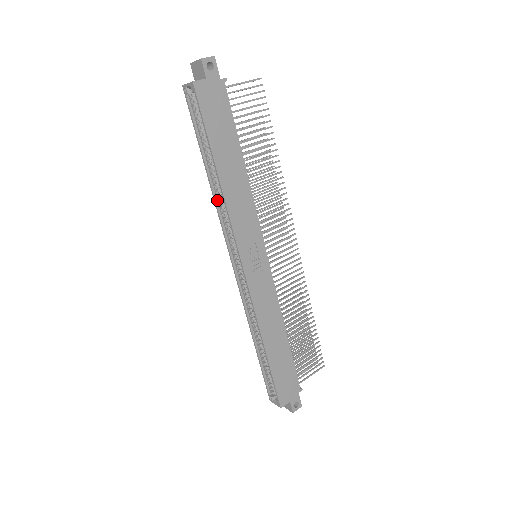
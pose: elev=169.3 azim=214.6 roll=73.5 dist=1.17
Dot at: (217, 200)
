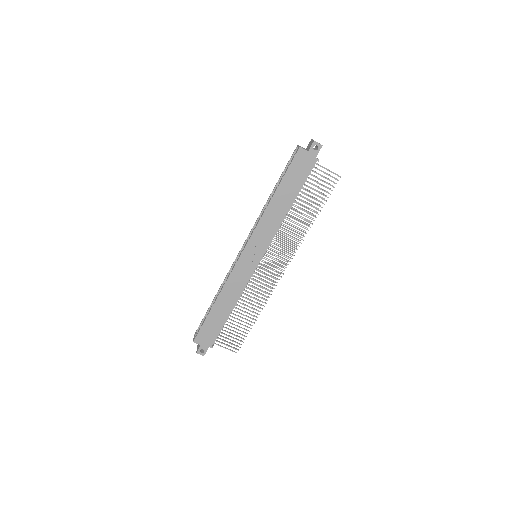
Dot at: occluded
